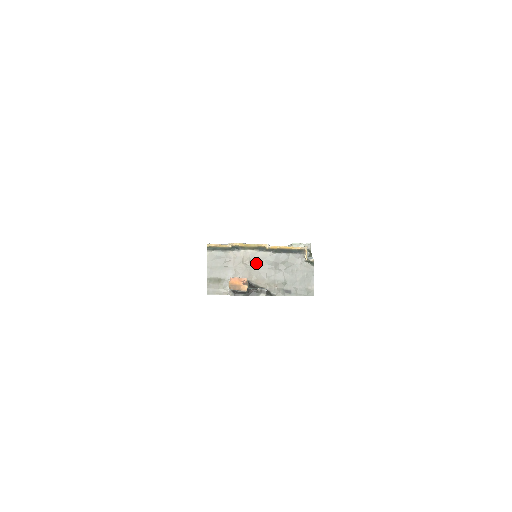
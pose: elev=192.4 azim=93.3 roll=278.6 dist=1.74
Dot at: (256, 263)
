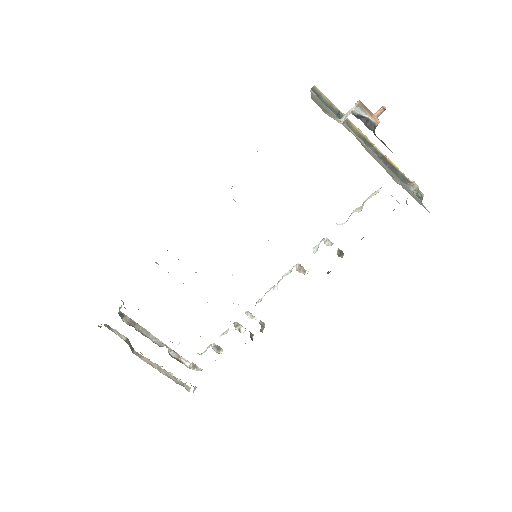
Dot at: (363, 145)
